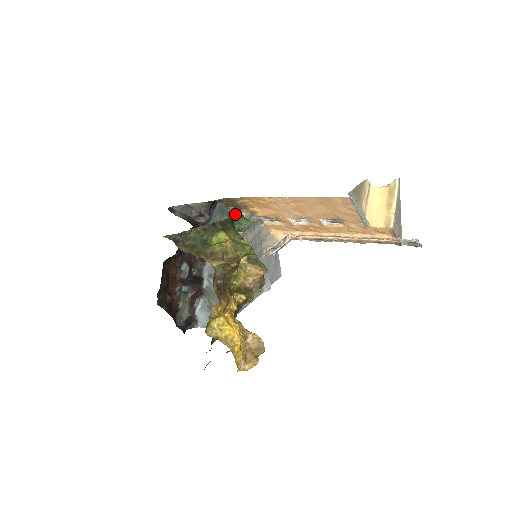
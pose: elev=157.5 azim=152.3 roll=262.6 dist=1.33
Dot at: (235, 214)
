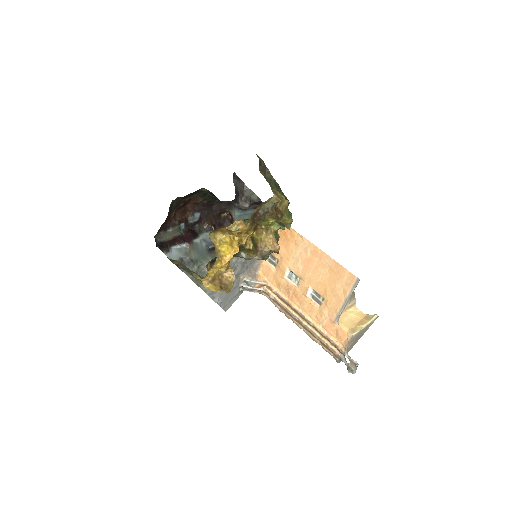
Dot at: occluded
